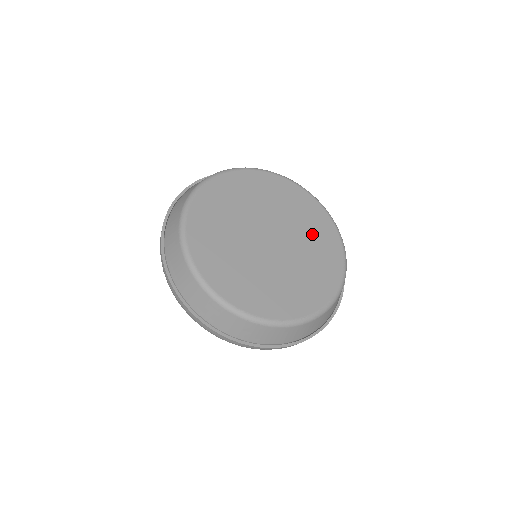
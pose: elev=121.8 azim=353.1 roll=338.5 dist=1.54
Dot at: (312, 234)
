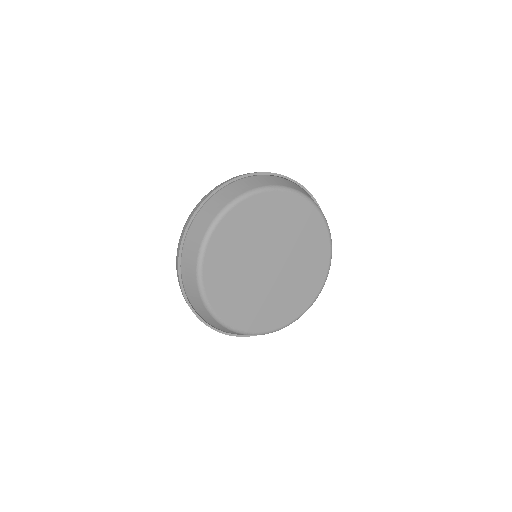
Dot at: (308, 258)
